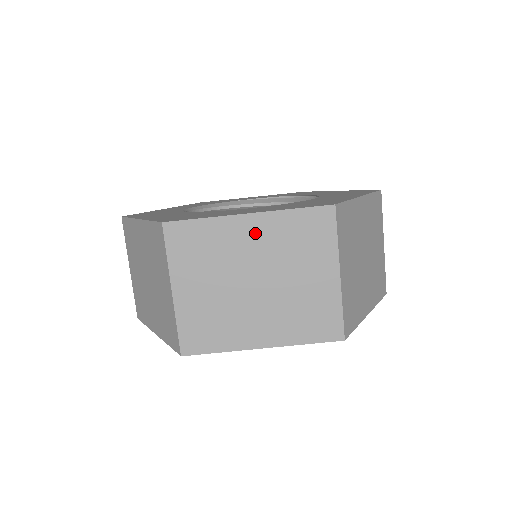
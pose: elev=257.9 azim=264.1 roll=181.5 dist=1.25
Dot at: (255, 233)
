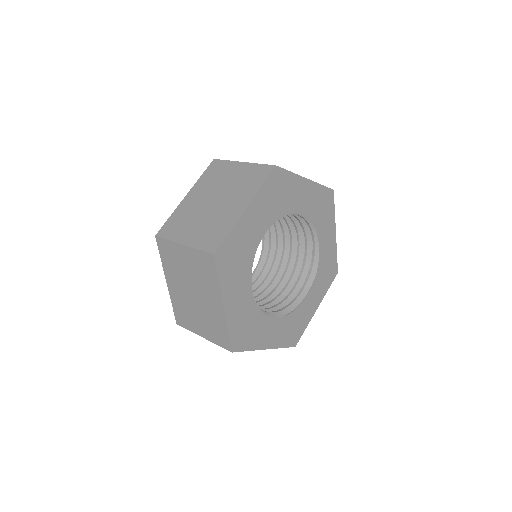
Dot at: (195, 195)
